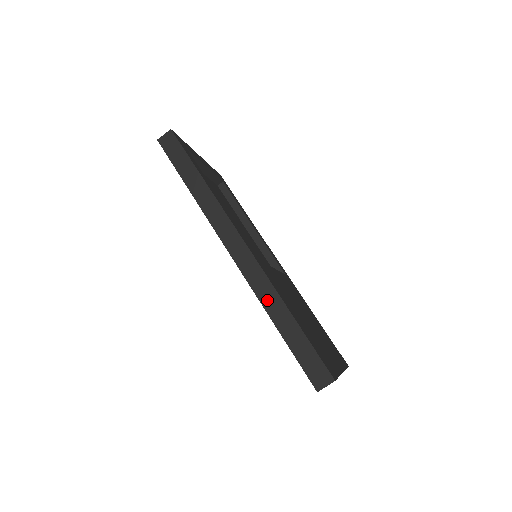
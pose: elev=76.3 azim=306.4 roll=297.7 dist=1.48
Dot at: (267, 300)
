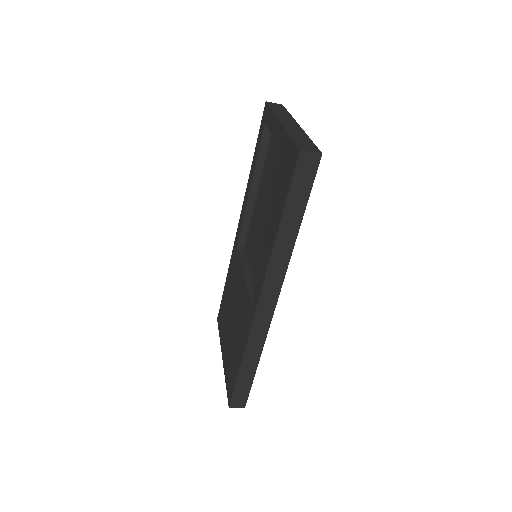
Dot at: (252, 348)
